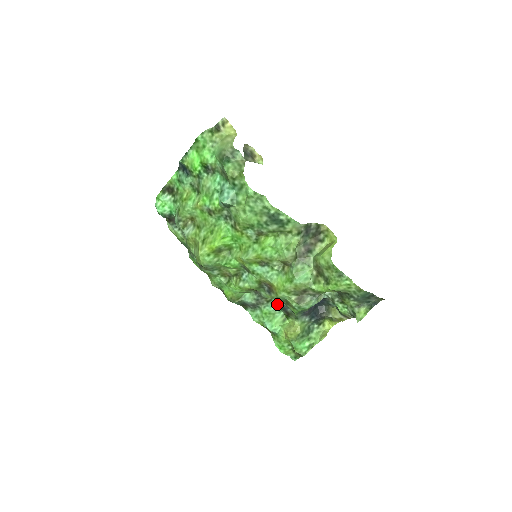
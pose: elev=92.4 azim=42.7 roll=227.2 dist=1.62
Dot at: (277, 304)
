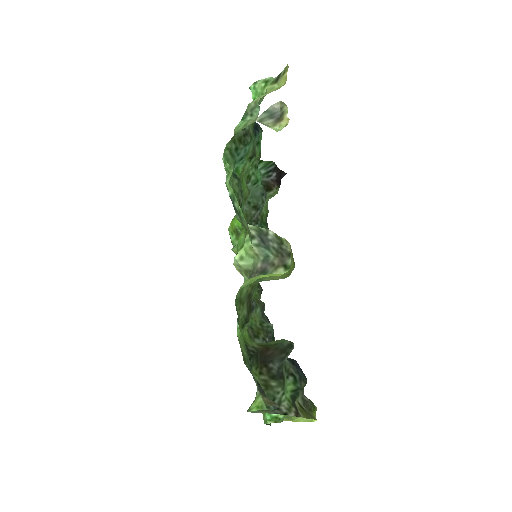
Dot at: (274, 337)
